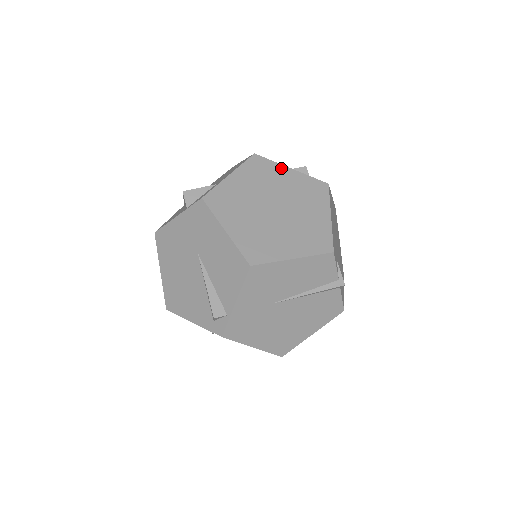
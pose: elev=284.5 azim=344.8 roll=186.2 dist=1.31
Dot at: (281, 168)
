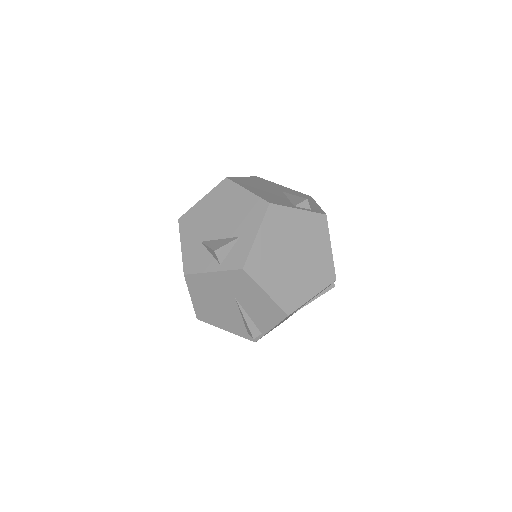
Dot at: (292, 212)
